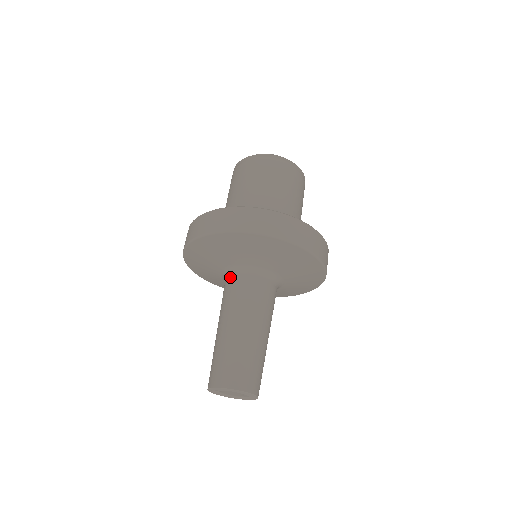
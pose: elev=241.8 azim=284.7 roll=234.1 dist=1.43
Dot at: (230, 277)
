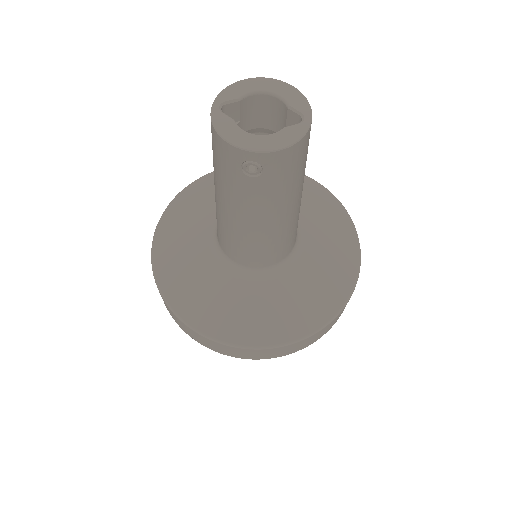
Dot at: occluded
